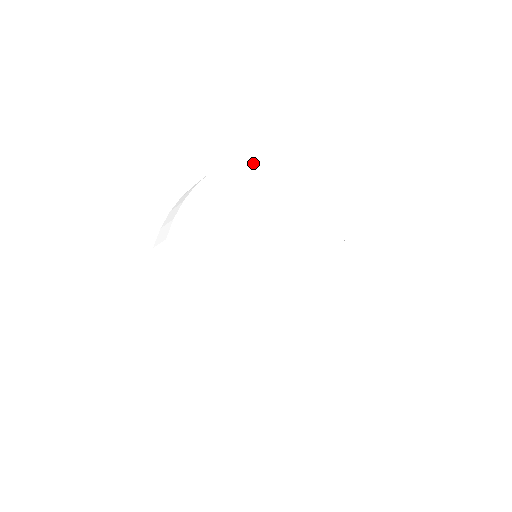
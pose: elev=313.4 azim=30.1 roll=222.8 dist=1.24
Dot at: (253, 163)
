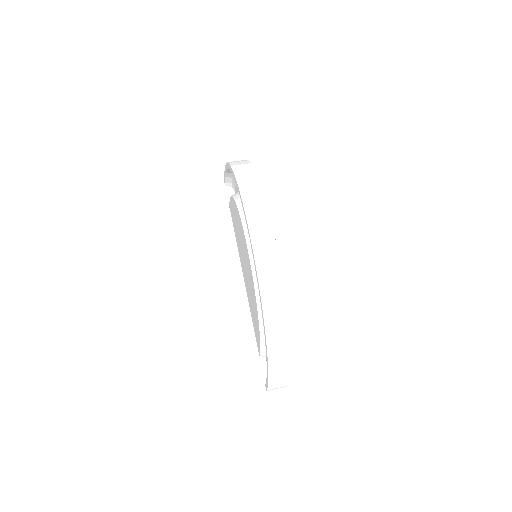
Dot at: occluded
